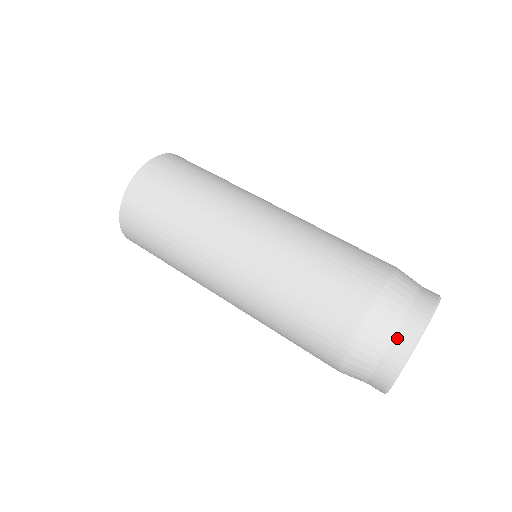
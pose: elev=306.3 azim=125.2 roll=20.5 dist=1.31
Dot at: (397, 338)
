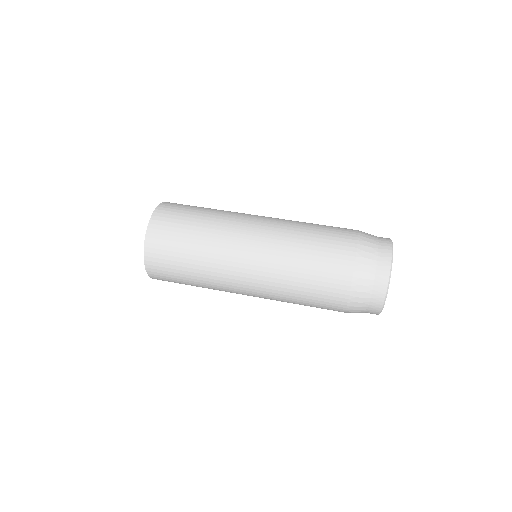
Dot at: (380, 261)
